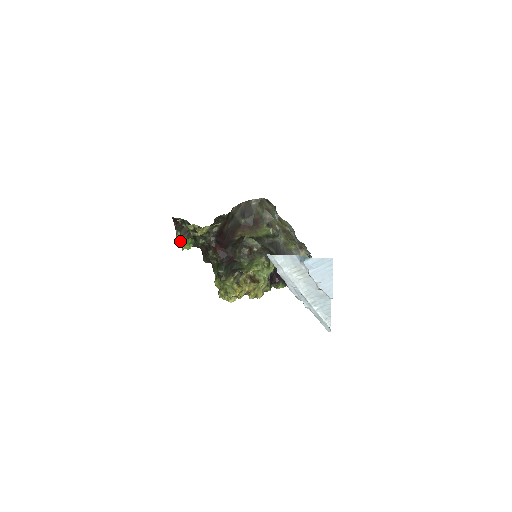
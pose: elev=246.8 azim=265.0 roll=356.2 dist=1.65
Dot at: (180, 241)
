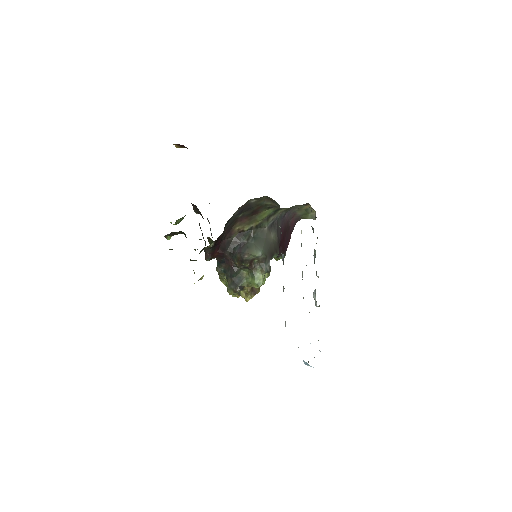
Dot at: occluded
